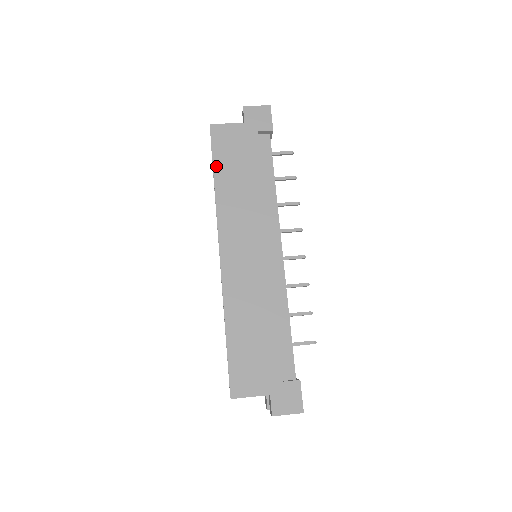
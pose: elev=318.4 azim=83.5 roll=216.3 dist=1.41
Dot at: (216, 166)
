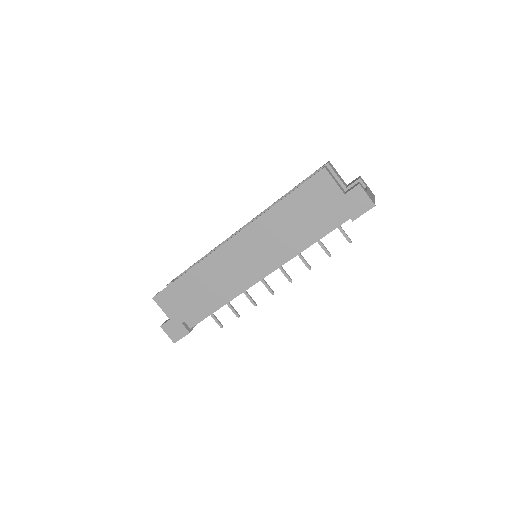
Dot at: (292, 195)
